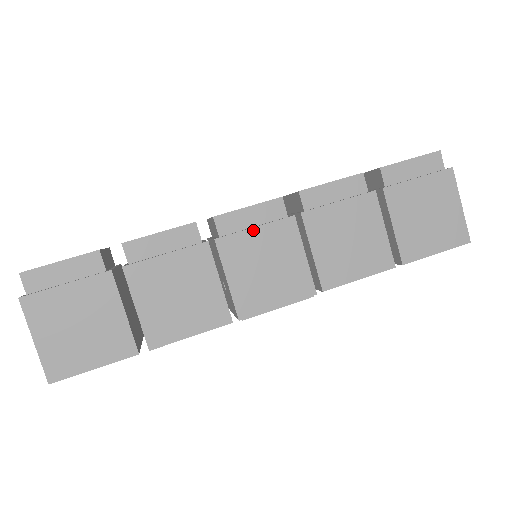
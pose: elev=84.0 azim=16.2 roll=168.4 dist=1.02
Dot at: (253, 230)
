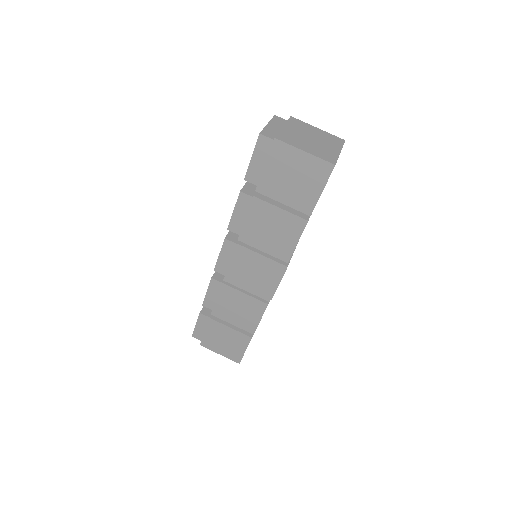
Dot at: (231, 264)
